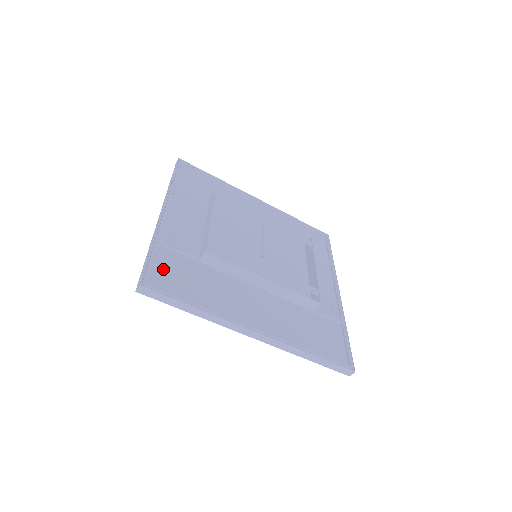
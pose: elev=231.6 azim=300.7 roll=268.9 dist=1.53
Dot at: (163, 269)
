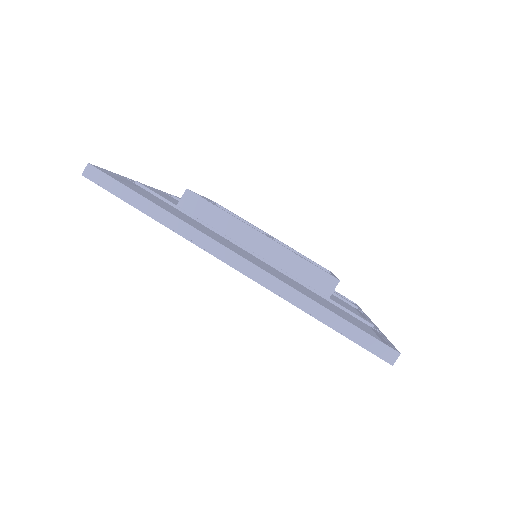
Dot at: occluded
